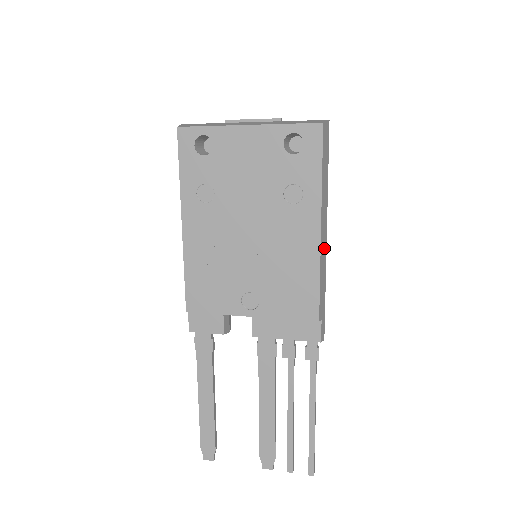
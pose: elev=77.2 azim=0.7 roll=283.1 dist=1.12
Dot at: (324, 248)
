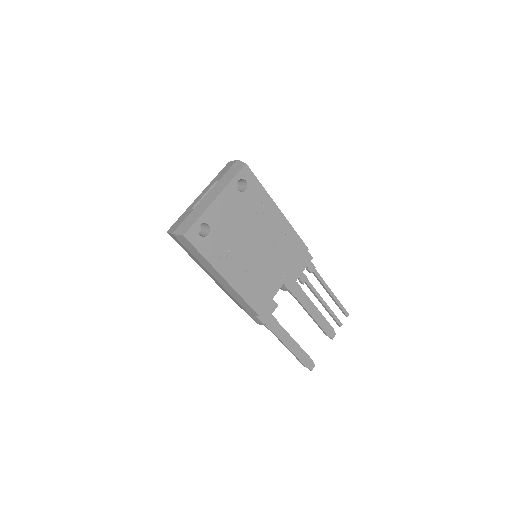
Dot at: occluded
